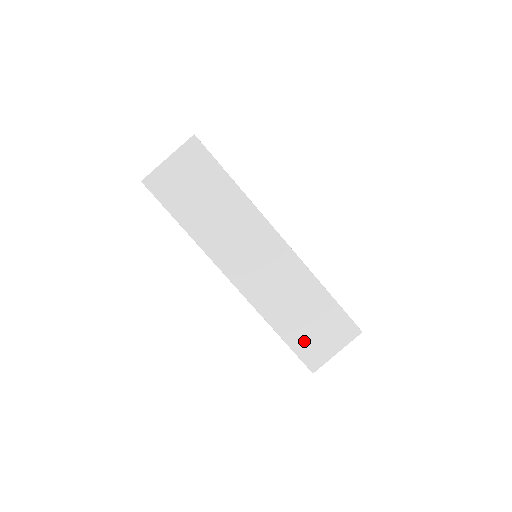
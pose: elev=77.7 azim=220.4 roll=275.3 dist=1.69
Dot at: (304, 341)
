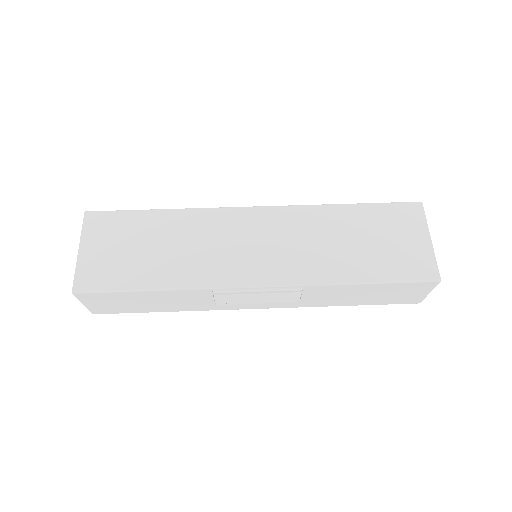
Dot at: (390, 262)
